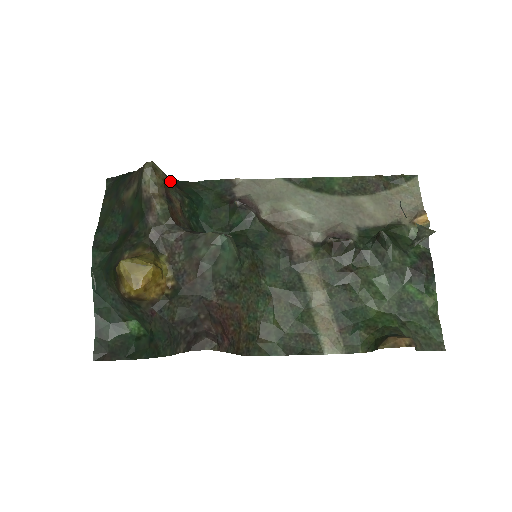
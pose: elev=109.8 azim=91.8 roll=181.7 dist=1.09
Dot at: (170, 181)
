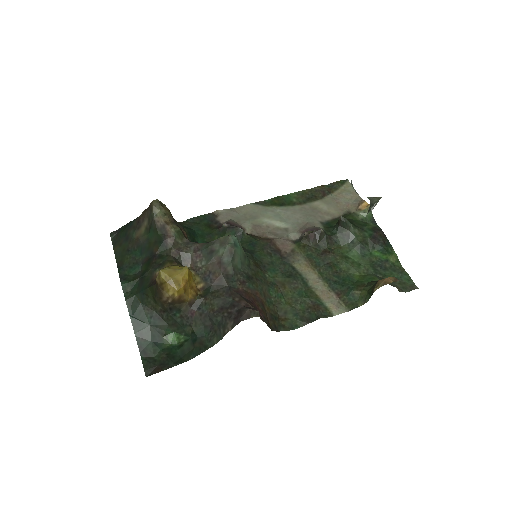
Dot at: occluded
